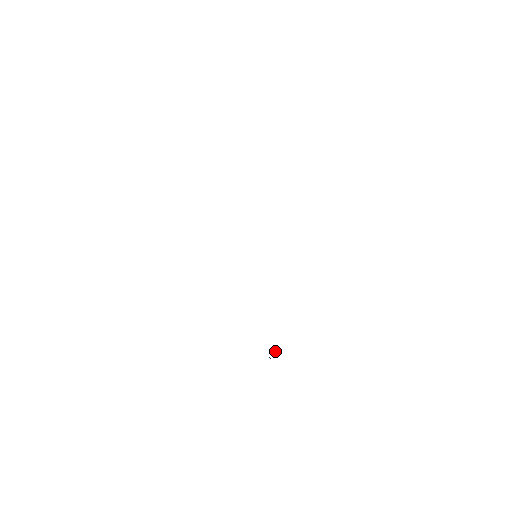
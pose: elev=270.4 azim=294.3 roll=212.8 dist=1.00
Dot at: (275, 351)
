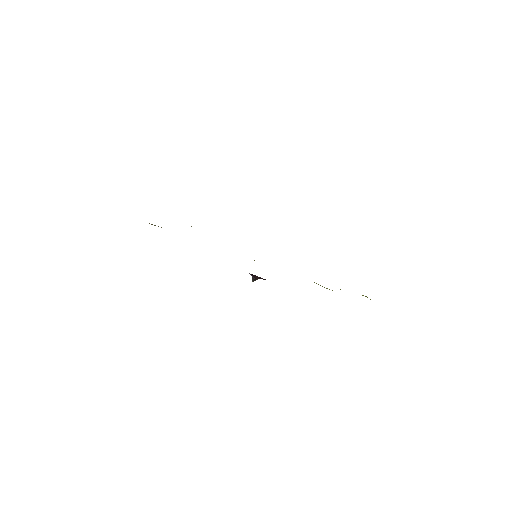
Dot at: occluded
